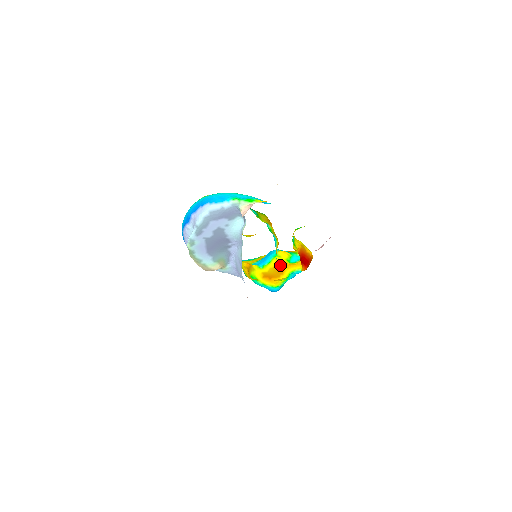
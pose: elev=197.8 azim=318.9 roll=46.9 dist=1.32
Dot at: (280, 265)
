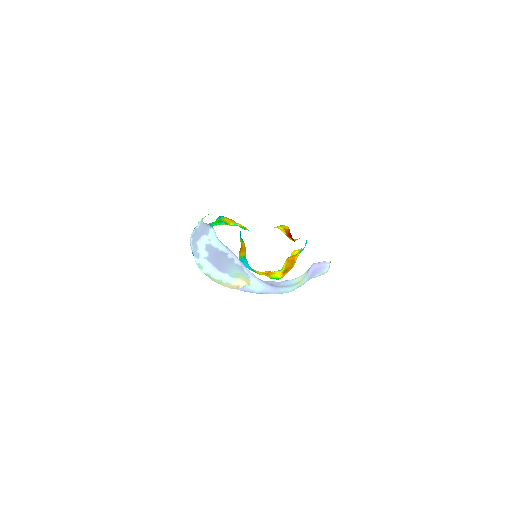
Dot at: (291, 258)
